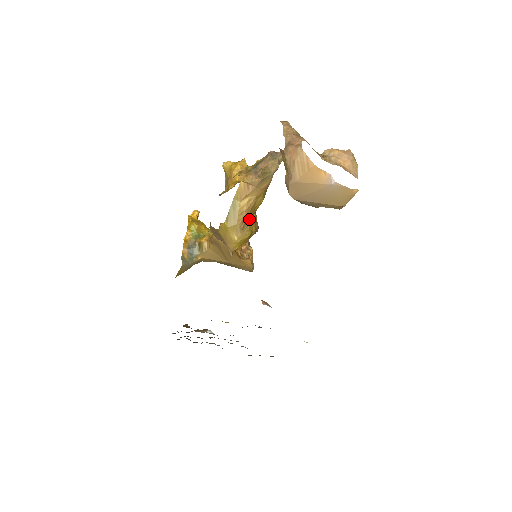
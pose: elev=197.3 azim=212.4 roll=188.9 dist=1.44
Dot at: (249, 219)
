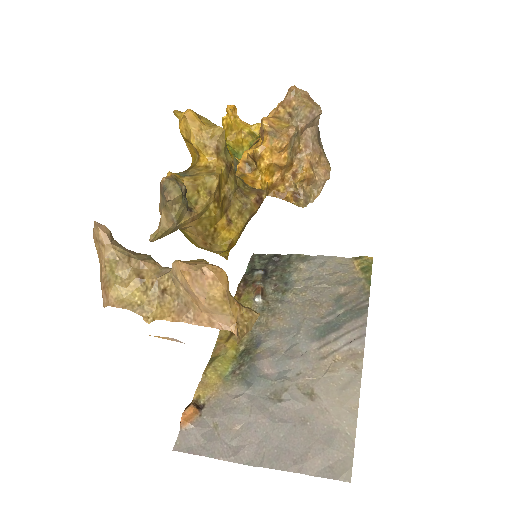
Dot at: (212, 237)
